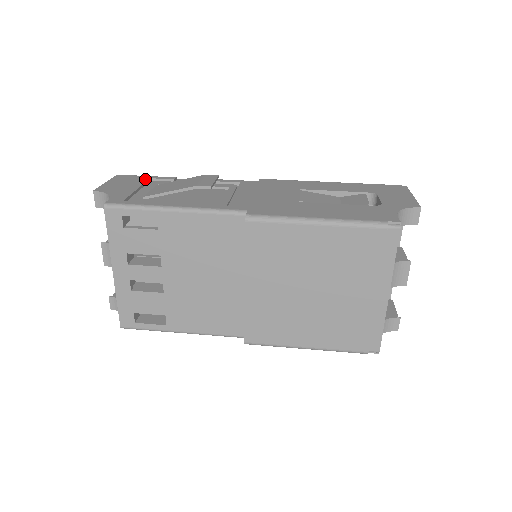
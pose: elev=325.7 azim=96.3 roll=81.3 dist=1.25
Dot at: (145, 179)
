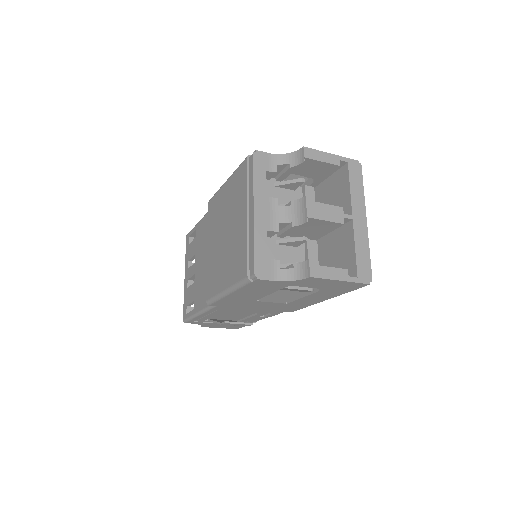
Dot at: occluded
